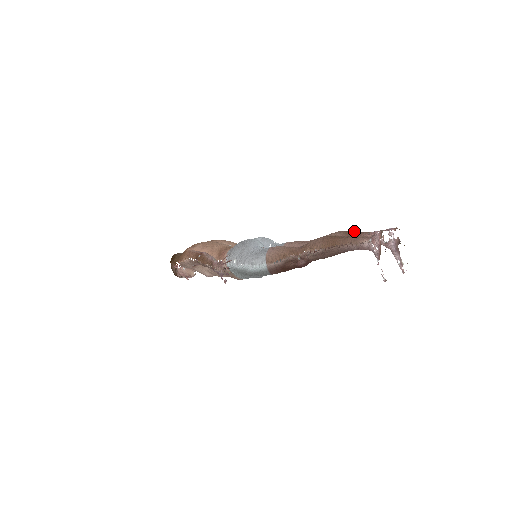
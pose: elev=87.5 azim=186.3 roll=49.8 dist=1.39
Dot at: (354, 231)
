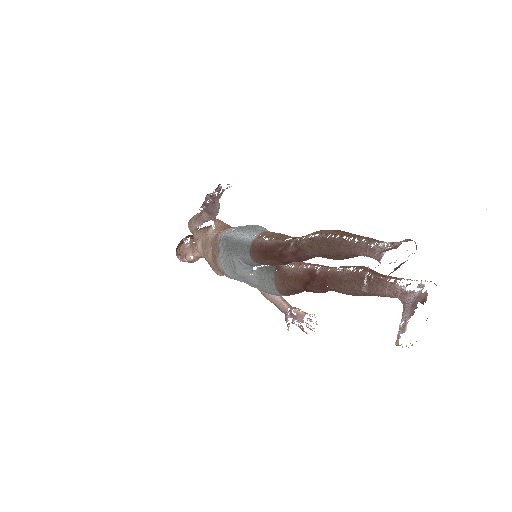
Dot at: occluded
